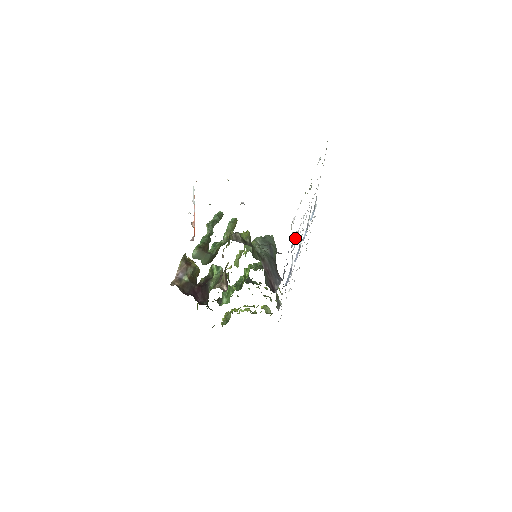
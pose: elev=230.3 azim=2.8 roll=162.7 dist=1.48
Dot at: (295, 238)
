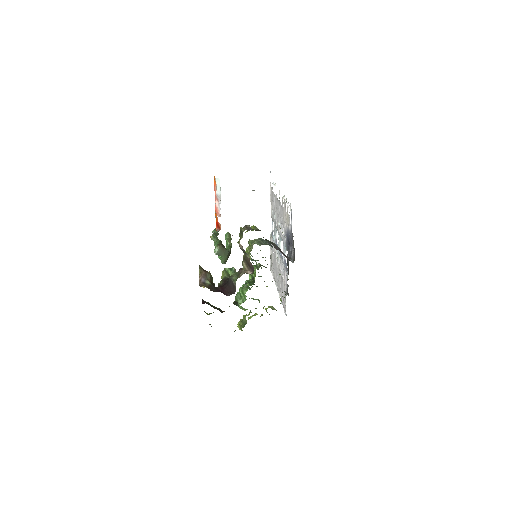
Dot at: (284, 232)
